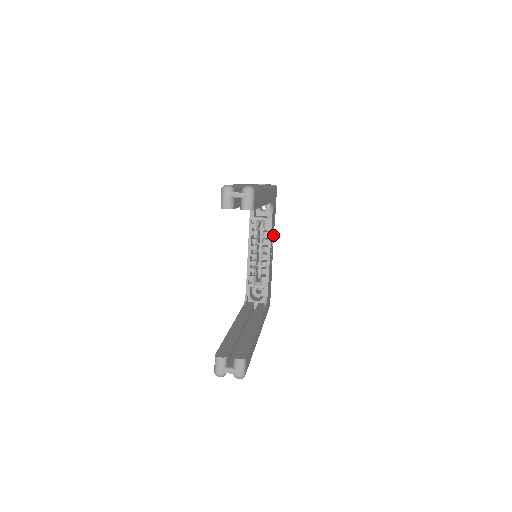
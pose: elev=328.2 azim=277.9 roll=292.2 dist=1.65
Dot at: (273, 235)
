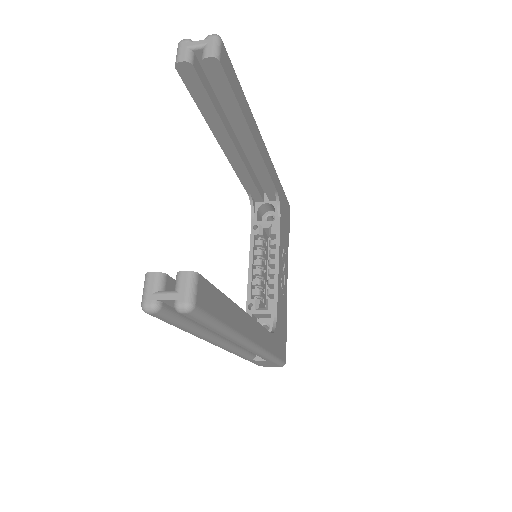
Dot at: (286, 258)
